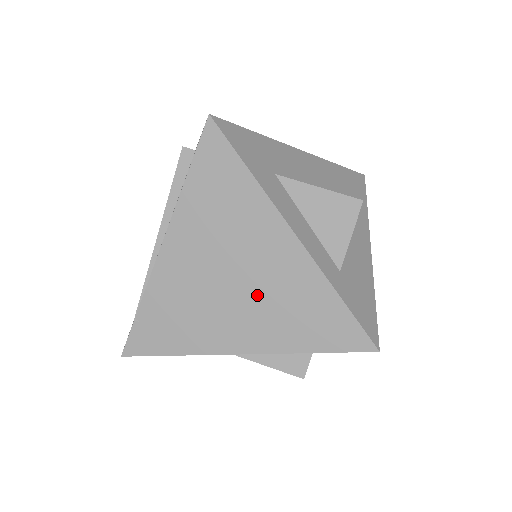
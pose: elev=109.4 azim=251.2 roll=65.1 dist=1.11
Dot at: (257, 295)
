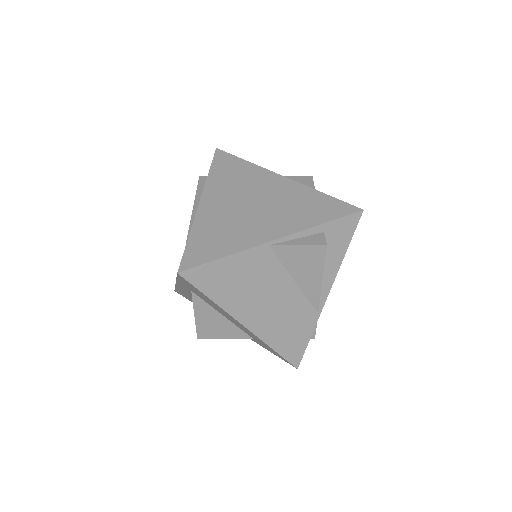
Dot at: (273, 207)
